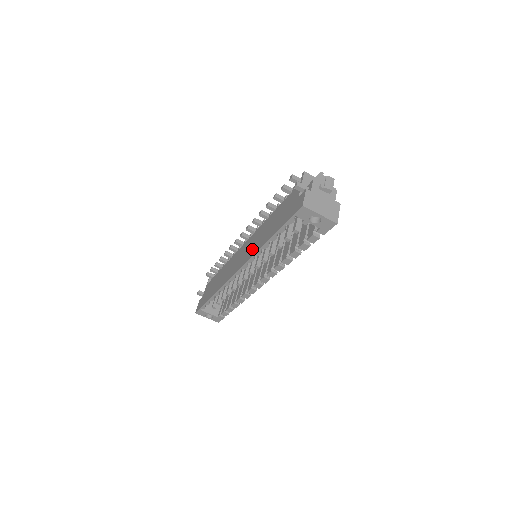
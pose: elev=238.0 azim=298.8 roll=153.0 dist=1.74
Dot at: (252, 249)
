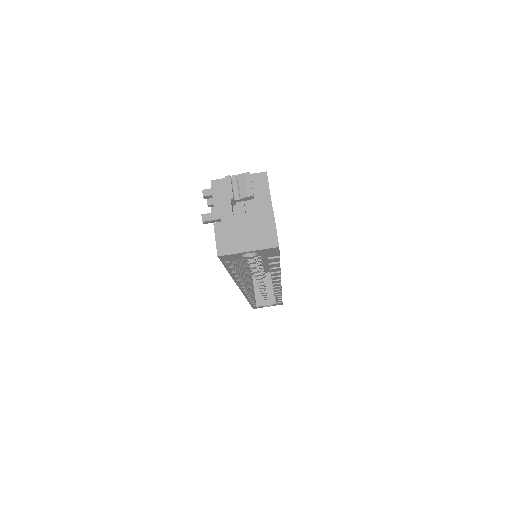
Dot at: occluded
